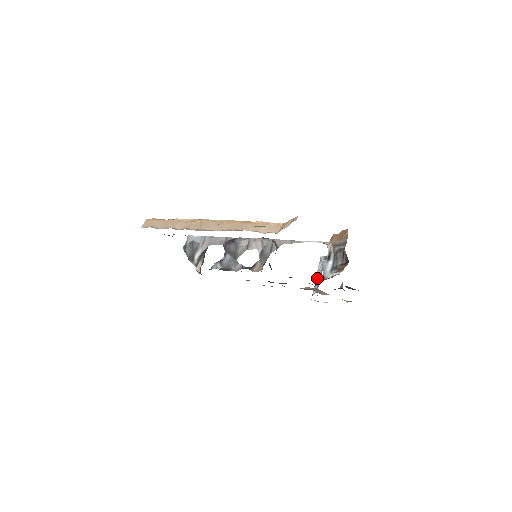
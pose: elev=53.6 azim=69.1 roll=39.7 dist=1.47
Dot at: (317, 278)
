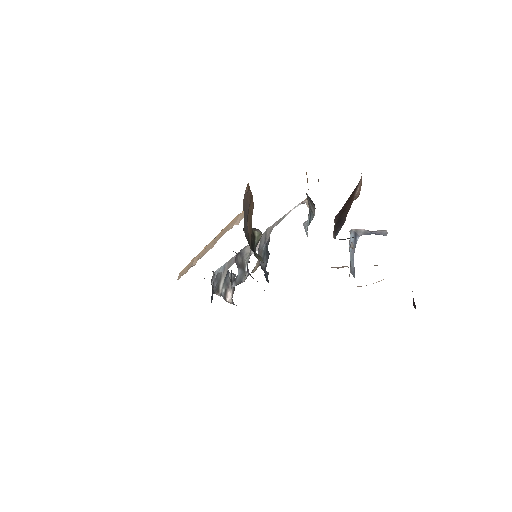
Dot at: occluded
